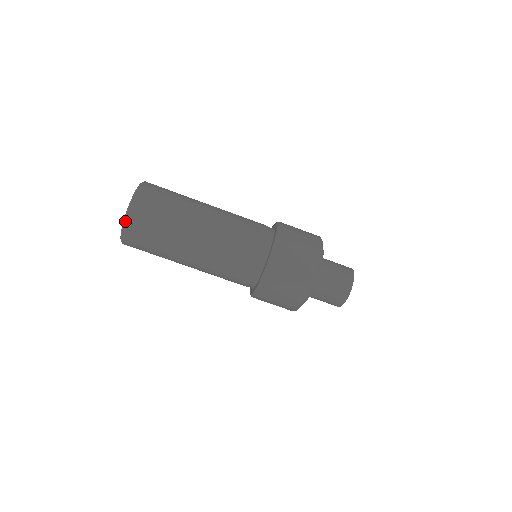
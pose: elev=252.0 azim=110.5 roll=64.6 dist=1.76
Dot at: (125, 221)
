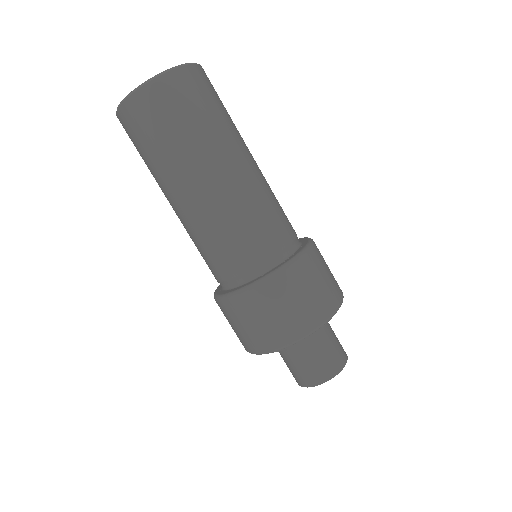
Dot at: (158, 76)
